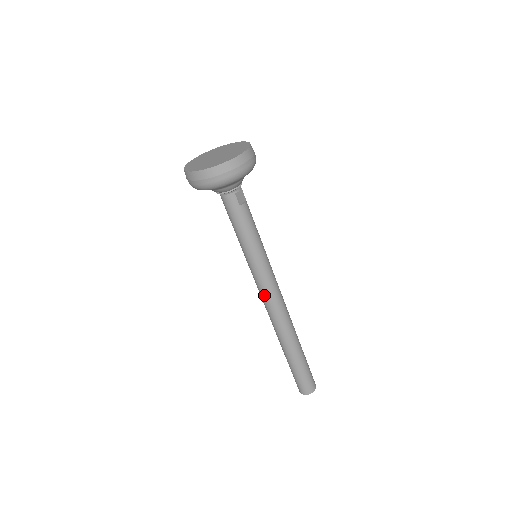
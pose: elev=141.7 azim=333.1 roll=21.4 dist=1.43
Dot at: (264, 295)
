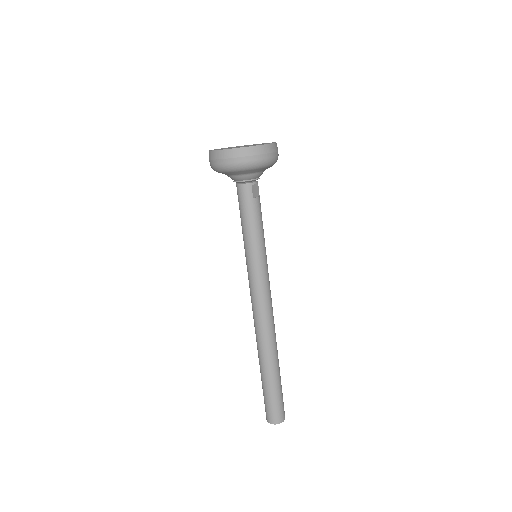
Dot at: (255, 298)
